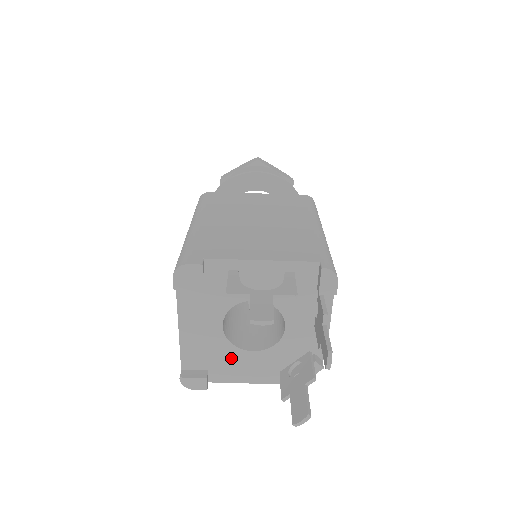
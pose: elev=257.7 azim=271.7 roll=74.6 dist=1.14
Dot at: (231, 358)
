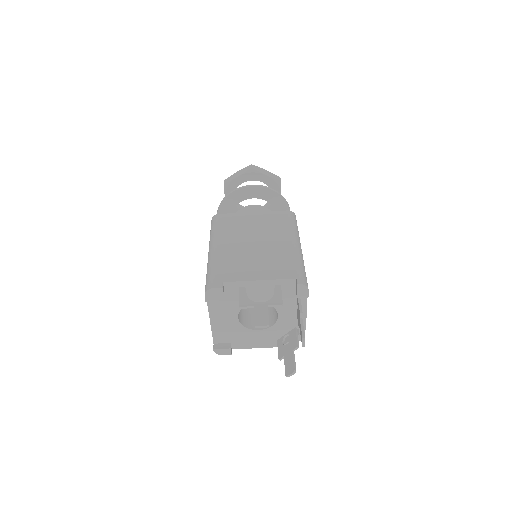
Dot at: (245, 335)
